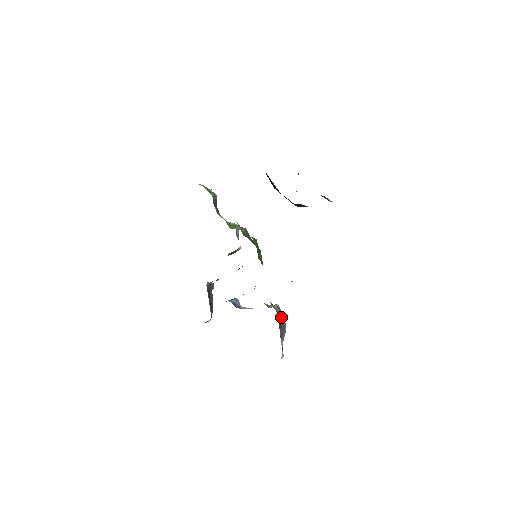
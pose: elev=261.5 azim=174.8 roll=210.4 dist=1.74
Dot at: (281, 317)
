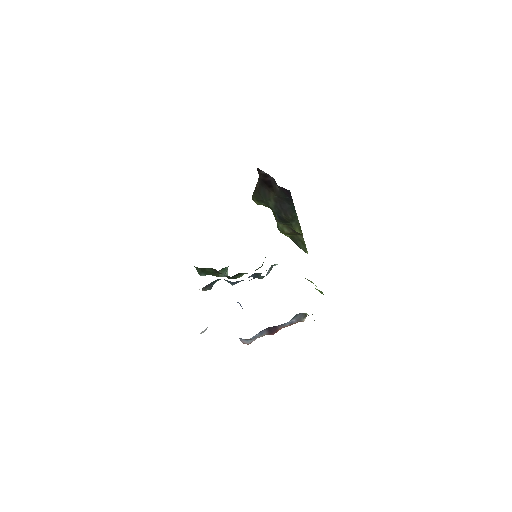
Dot at: occluded
